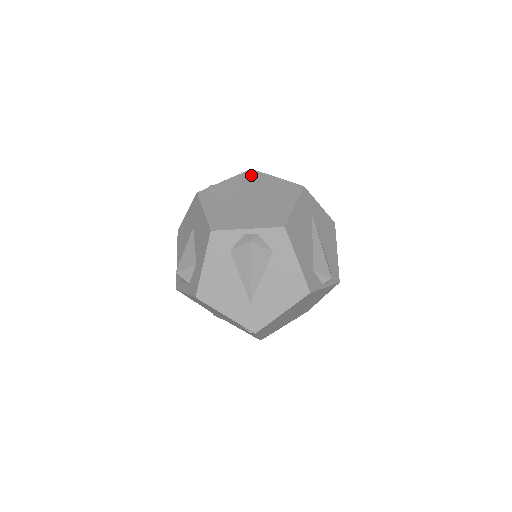
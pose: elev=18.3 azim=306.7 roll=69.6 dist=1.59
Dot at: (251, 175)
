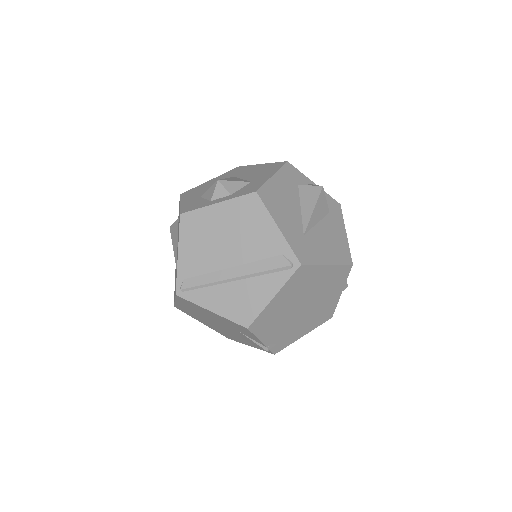
Dot at: occluded
